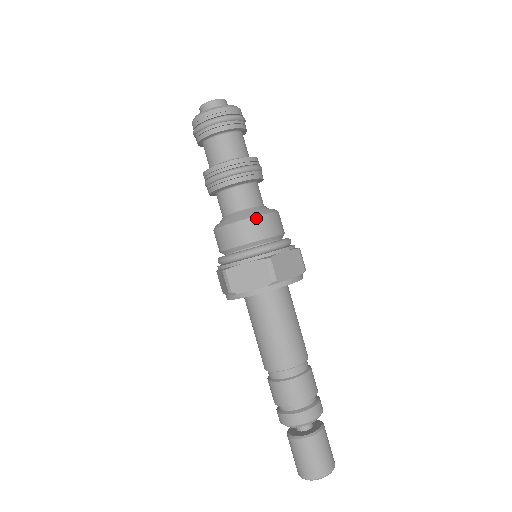
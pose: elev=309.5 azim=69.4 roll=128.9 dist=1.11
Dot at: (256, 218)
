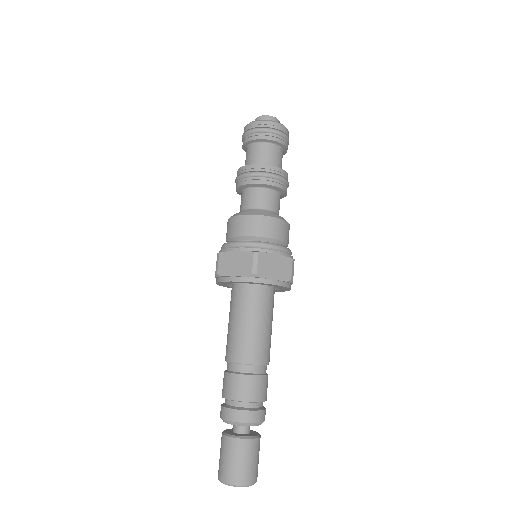
Dot at: (261, 217)
